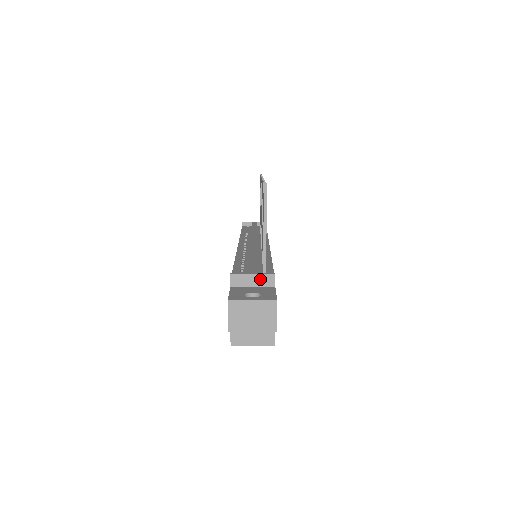
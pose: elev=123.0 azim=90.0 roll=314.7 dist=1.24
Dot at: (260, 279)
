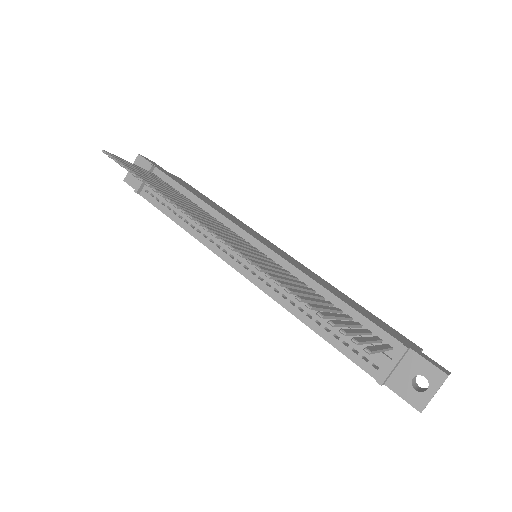
Dot at: (400, 361)
